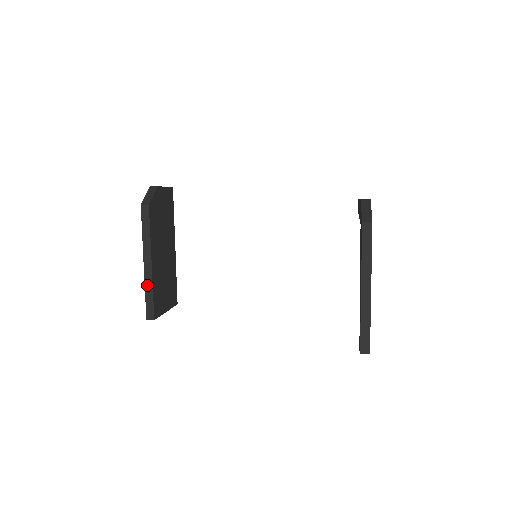
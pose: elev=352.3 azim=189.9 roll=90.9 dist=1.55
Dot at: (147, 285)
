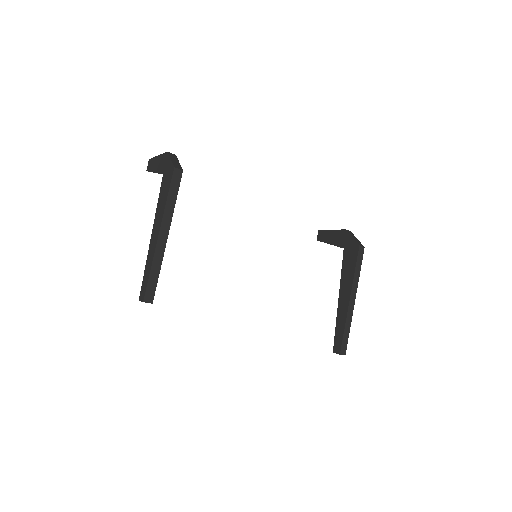
Dot at: (156, 260)
